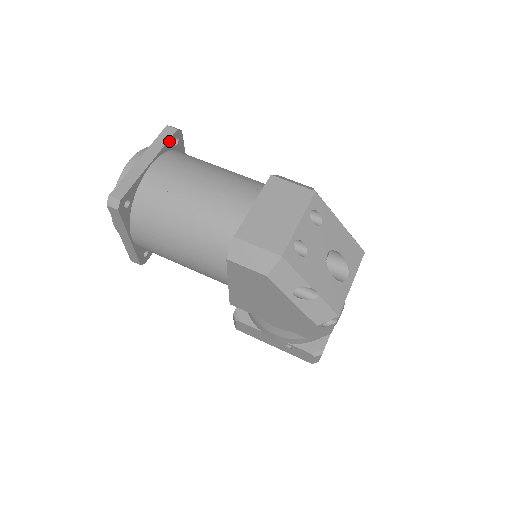
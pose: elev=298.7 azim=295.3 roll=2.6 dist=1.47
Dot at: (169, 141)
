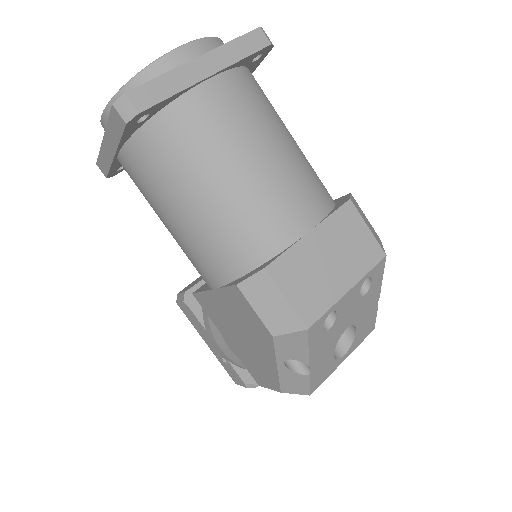
Dot at: (251, 55)
